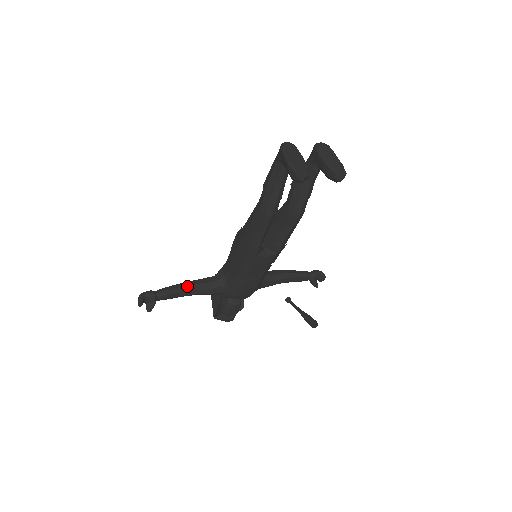
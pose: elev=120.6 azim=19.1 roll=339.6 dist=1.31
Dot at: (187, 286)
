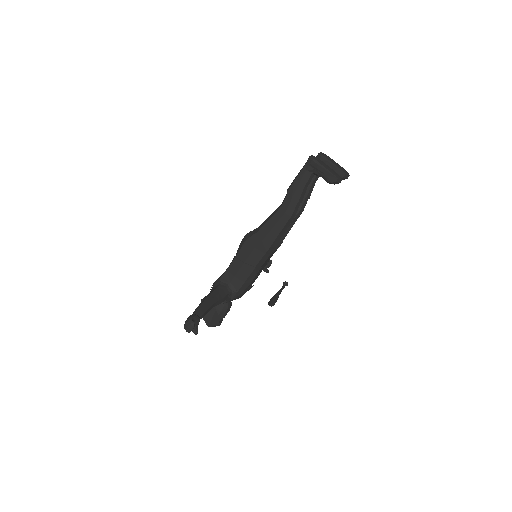
Dot at: (211, 300)
